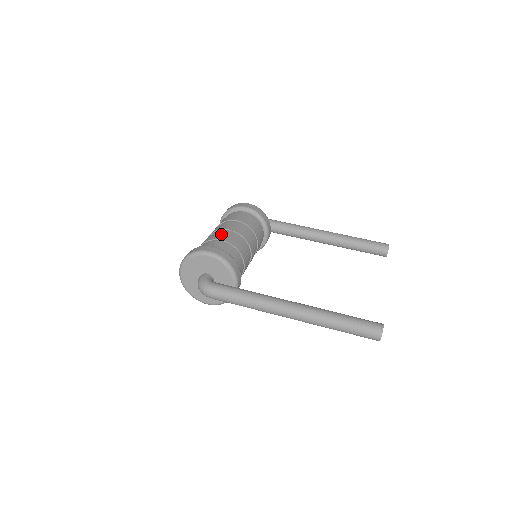
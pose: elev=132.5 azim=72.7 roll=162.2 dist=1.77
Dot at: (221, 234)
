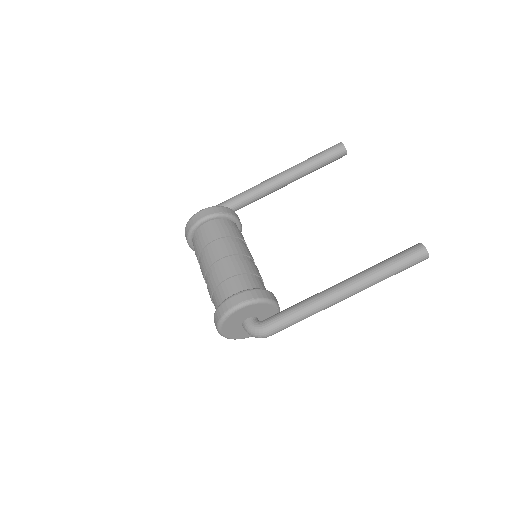
Dot at: (220, 271)
